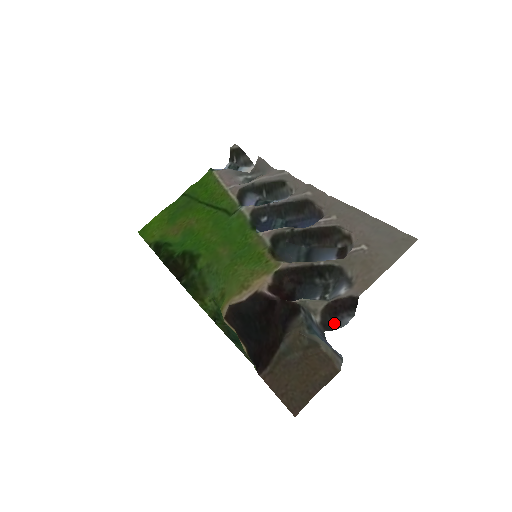
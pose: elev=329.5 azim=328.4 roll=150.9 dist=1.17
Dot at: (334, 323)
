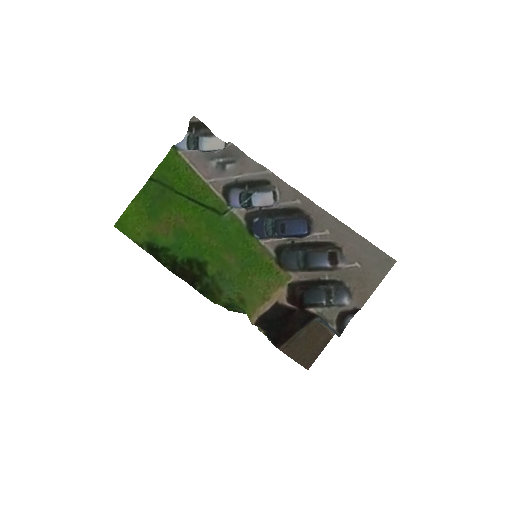
Dot at: (343, 325)
